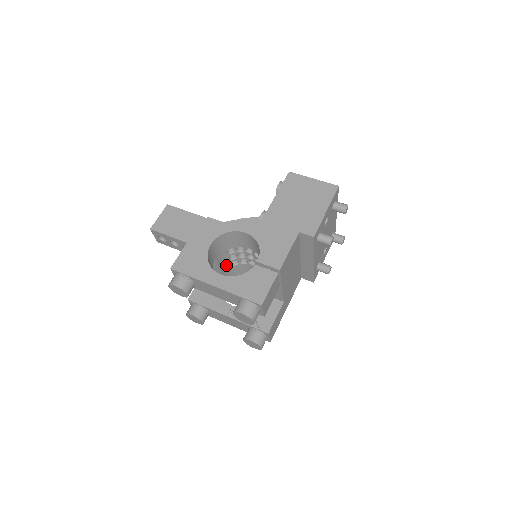
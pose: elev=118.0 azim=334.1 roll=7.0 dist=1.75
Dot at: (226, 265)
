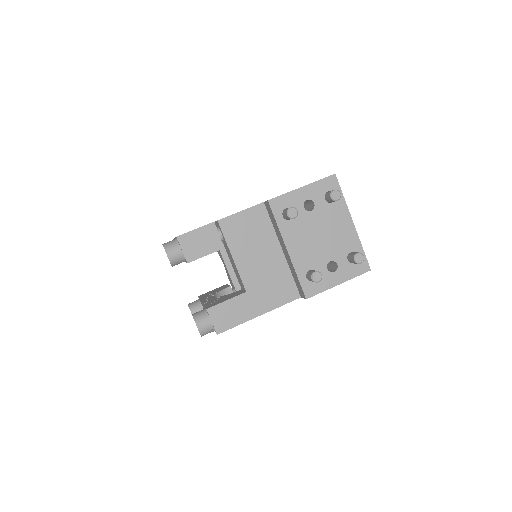
Dot at: occluded
